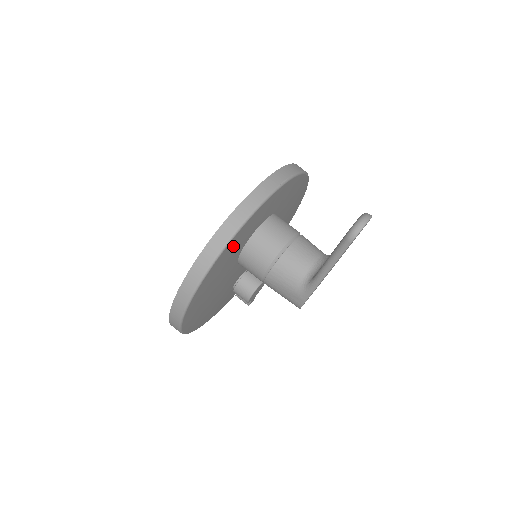
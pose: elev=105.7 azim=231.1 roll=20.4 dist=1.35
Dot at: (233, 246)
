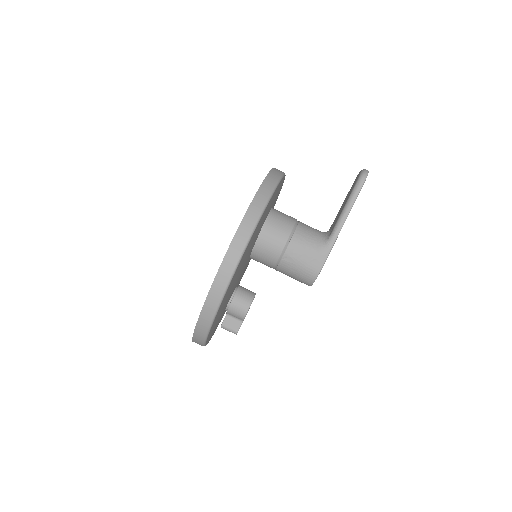
Dot at: (272, 200)
